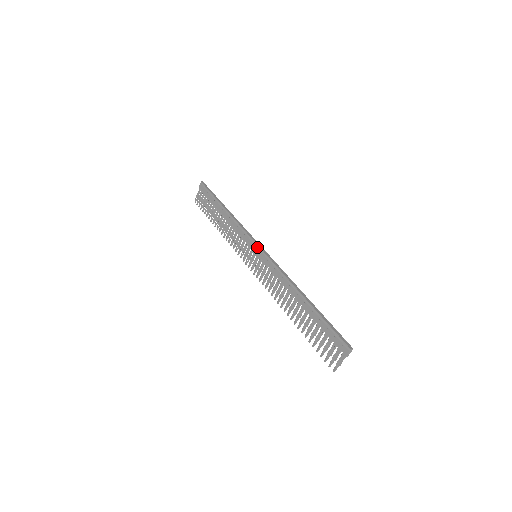
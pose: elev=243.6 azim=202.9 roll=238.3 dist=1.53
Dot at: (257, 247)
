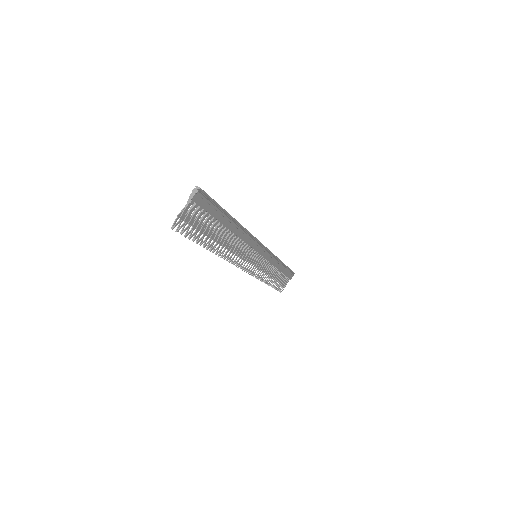
Dot at: occluded
